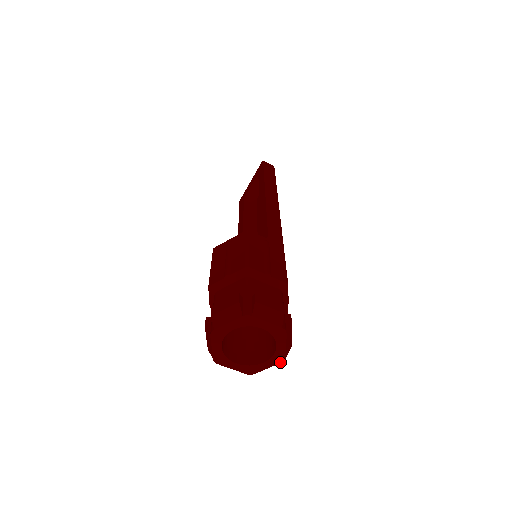
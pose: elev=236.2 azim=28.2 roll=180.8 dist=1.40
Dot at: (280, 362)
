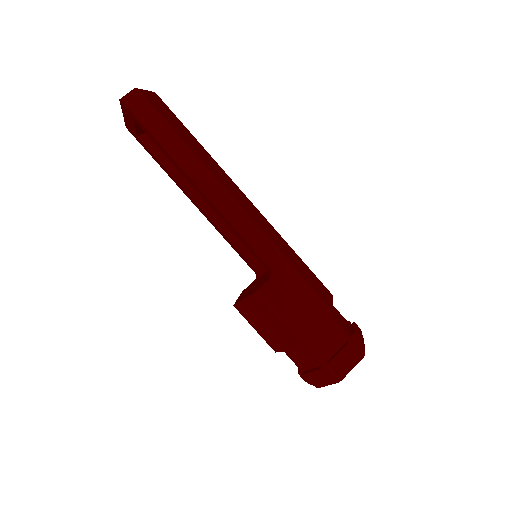
Dot at: occluded
